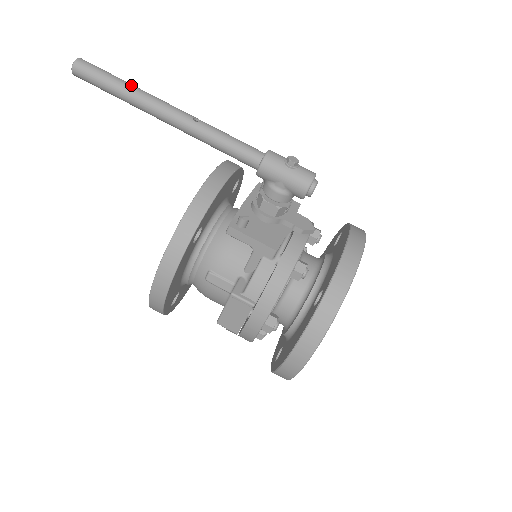
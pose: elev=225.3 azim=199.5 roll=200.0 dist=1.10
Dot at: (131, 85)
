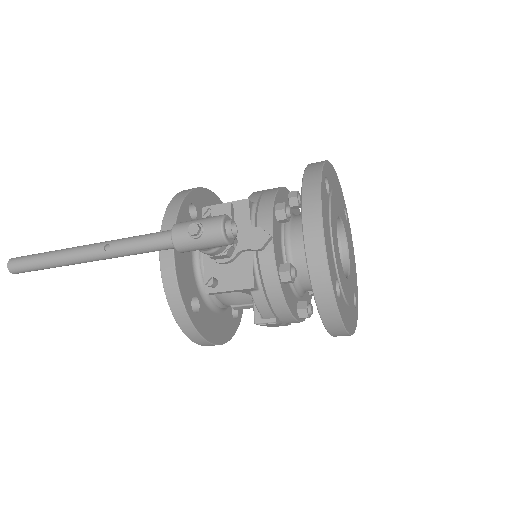
Dot at: (49, 257)
